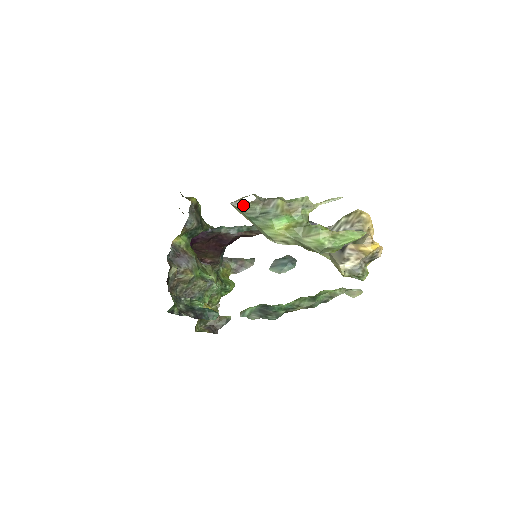
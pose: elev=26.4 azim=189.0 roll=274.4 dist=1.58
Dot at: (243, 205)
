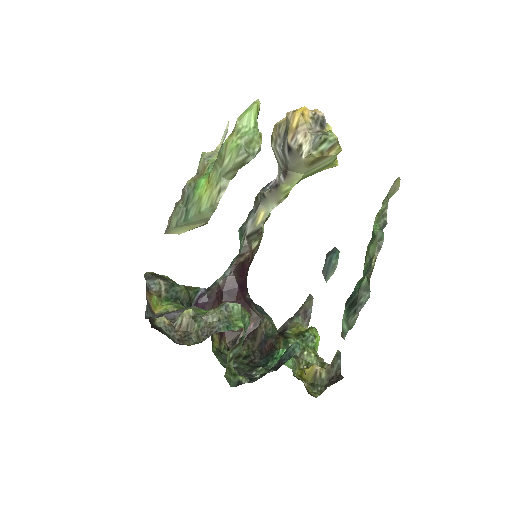
Dot at: (172, 220)
